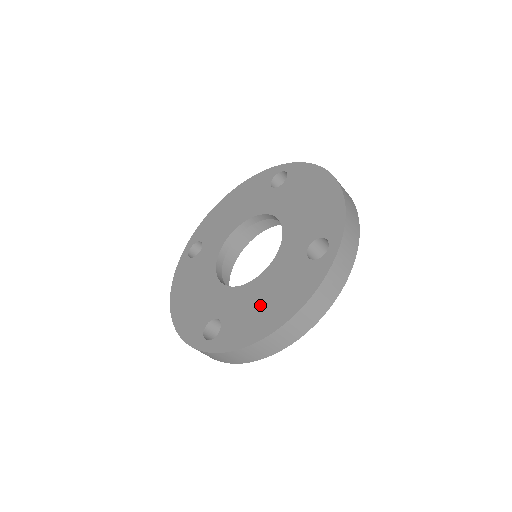
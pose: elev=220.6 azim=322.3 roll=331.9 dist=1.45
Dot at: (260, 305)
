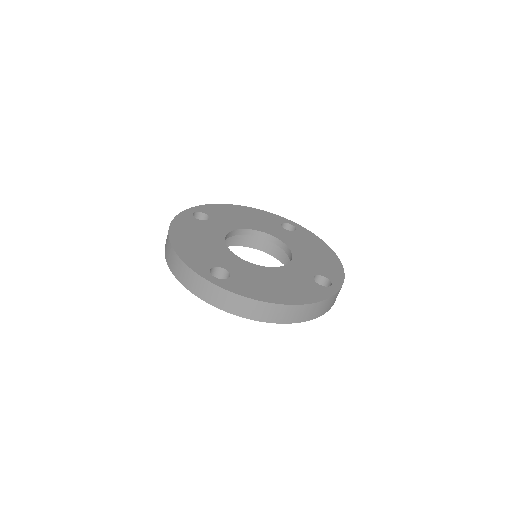
Dot at: (272, 283)
